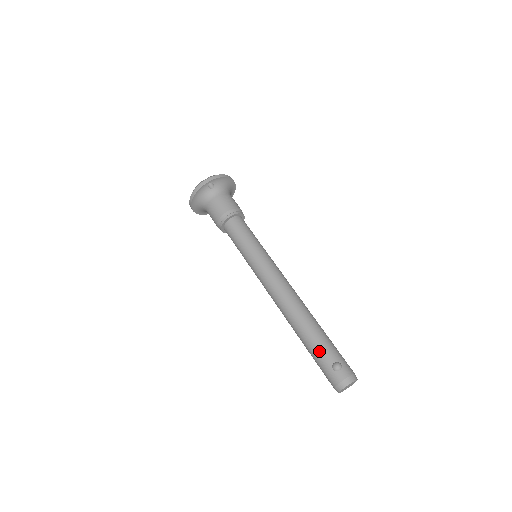
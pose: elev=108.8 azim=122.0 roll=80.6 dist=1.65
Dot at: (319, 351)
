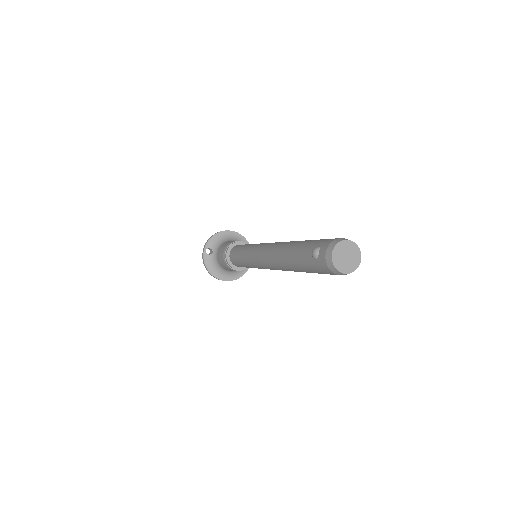
Dot at: (302, 261)
